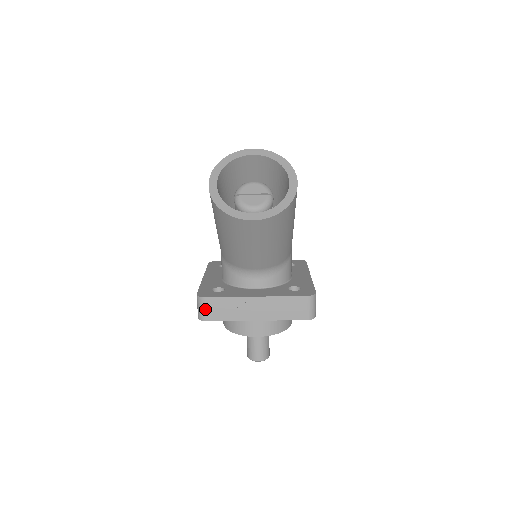
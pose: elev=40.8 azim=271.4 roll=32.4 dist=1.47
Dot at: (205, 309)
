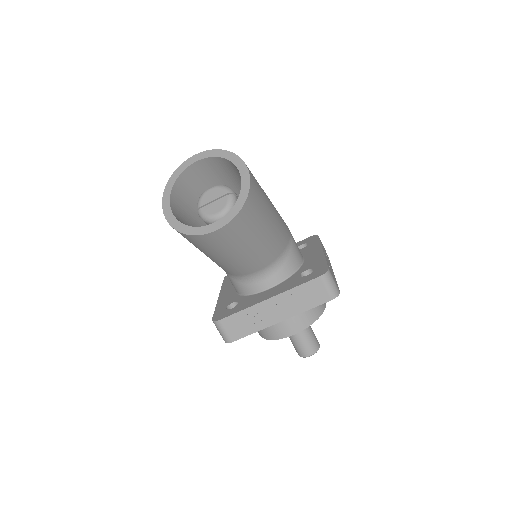
Dot at: (225, 331)
